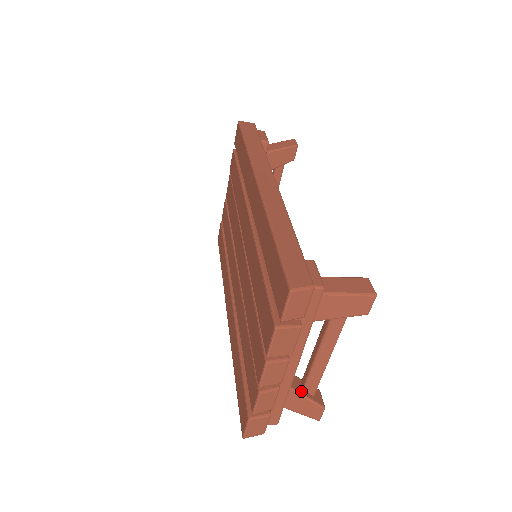
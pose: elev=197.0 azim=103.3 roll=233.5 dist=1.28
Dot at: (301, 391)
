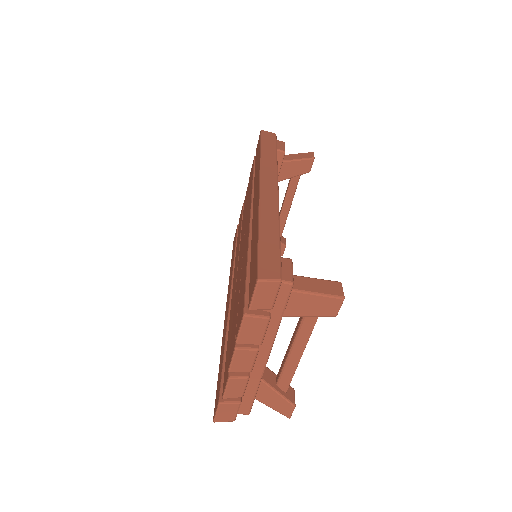
Dot at: (274, 386)
